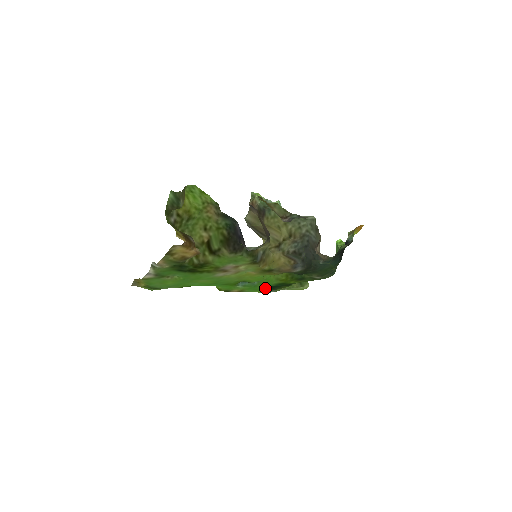
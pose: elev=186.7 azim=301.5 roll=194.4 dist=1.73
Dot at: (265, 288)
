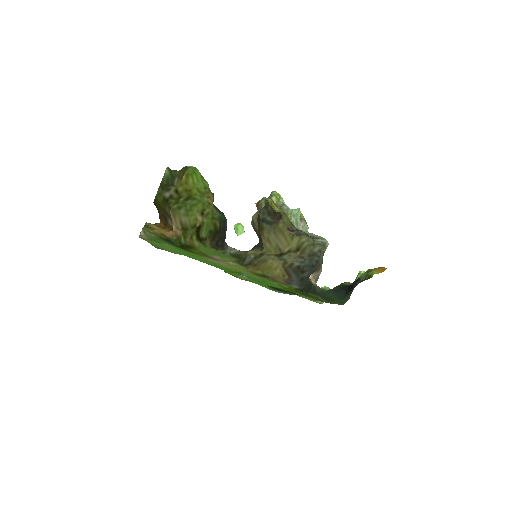
Dot at: (272, 287)
